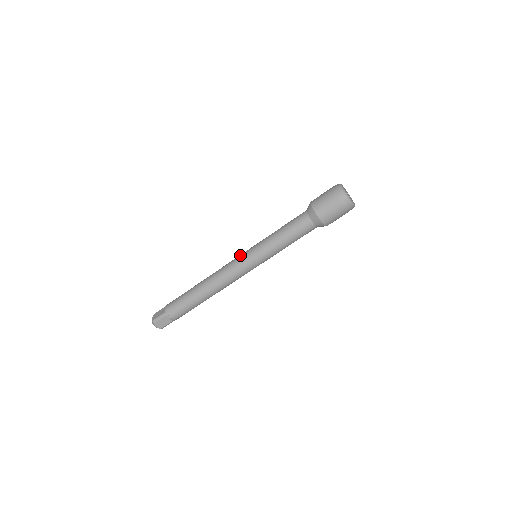
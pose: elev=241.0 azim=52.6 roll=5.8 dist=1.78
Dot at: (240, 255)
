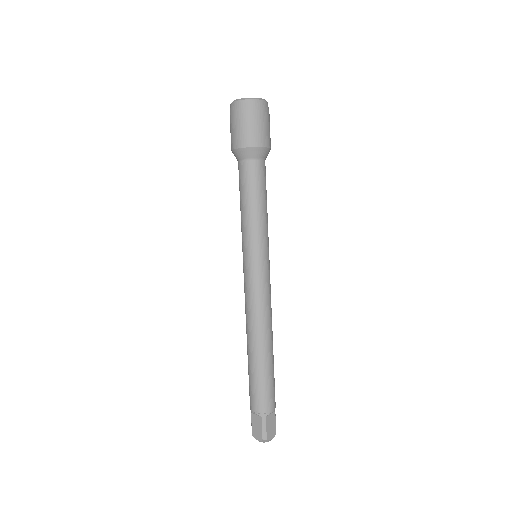
Dot at: occluded
